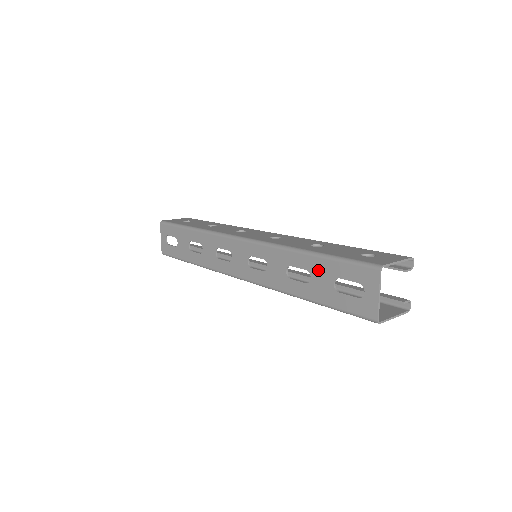
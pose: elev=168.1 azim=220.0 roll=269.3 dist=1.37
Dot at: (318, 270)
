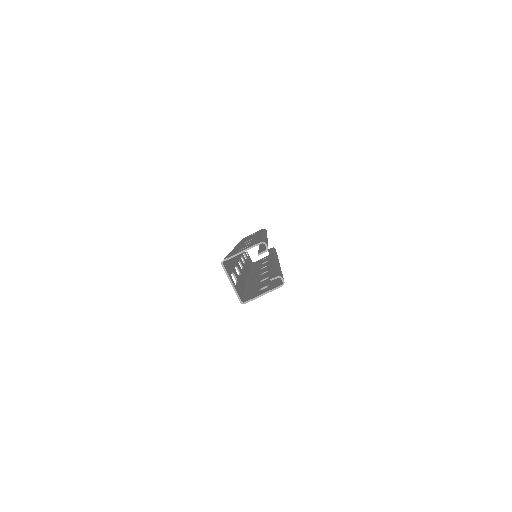
Dot at: occluded
